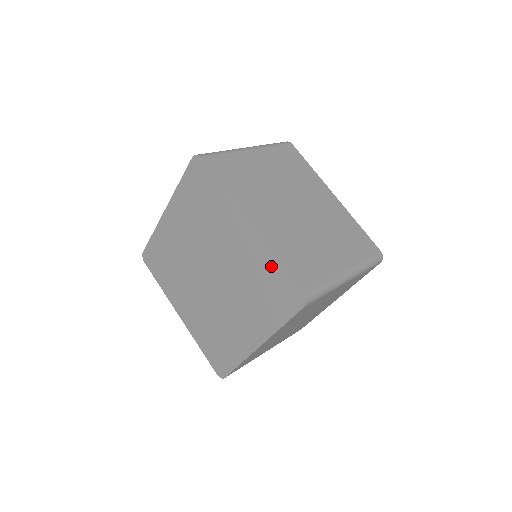
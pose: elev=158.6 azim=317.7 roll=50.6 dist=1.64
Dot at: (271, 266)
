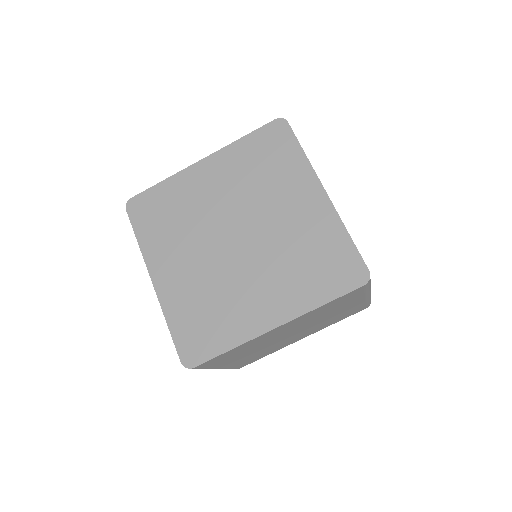
Dot at: (337, 238)
